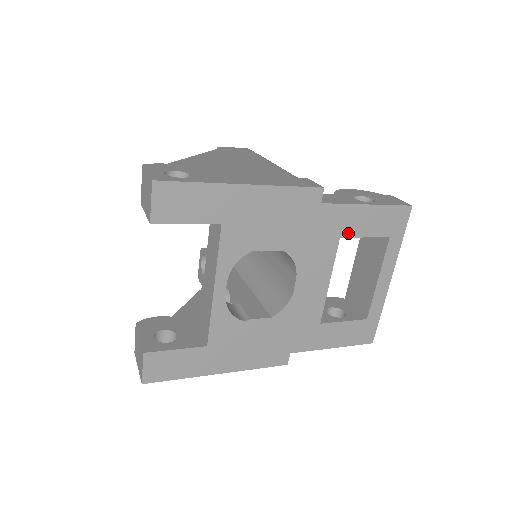
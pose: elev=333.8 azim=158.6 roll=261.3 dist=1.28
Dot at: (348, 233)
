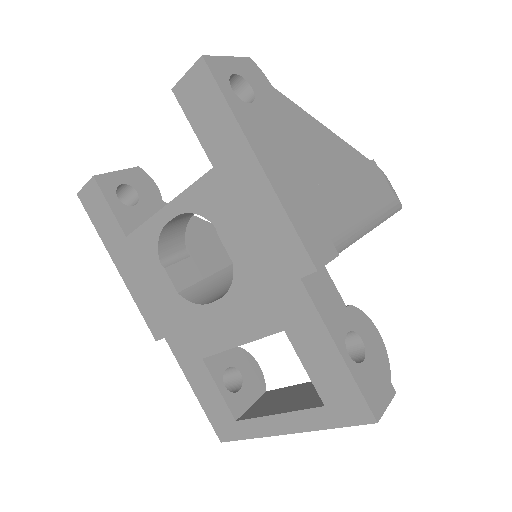
Dot at: (295, 339)
